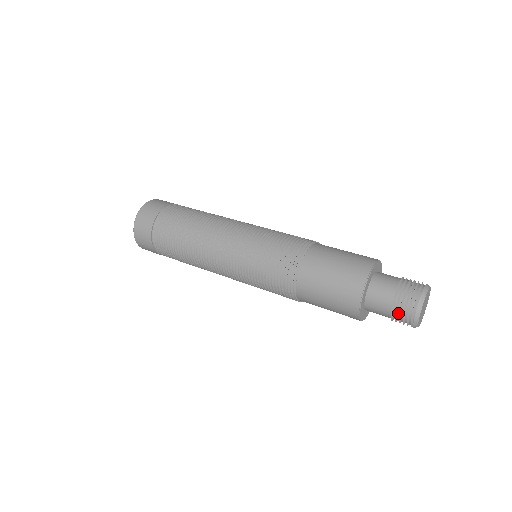
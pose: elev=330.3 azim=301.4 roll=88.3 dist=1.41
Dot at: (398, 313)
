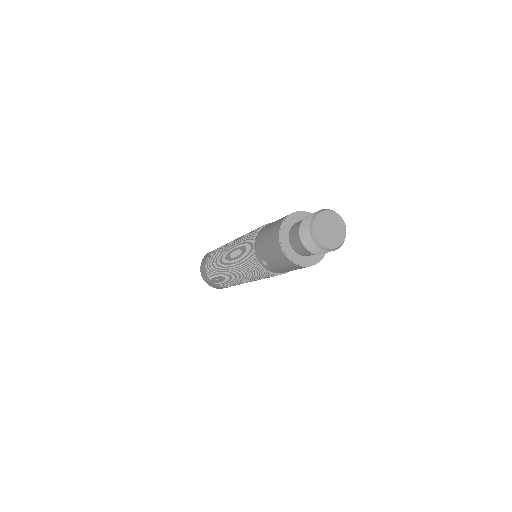
Dot at: occluded
